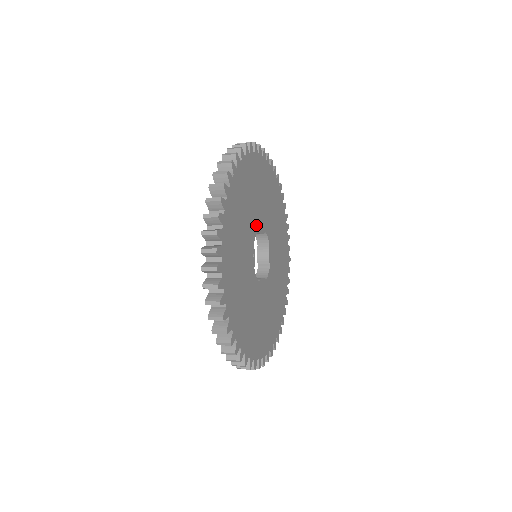
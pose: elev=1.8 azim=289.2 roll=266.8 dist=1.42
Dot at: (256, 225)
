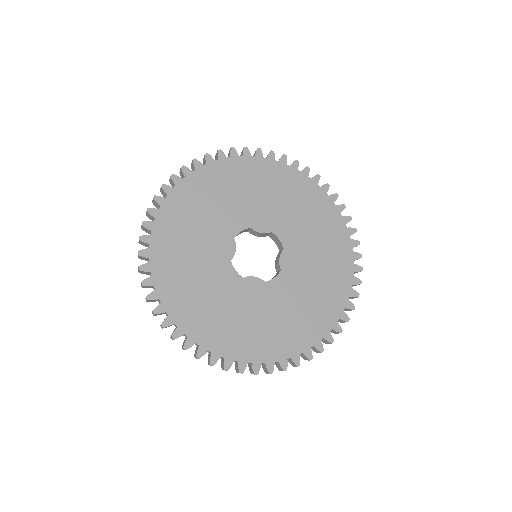
Dot at: (246, 221)
